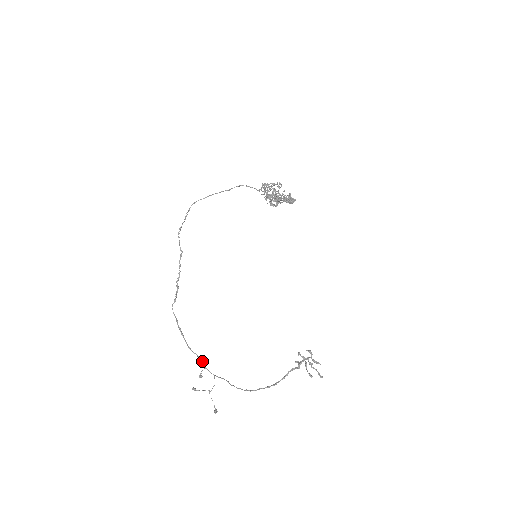
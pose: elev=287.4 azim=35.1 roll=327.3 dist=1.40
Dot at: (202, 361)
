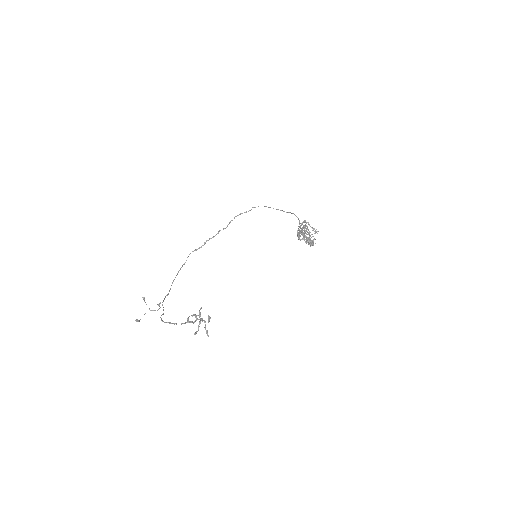
Dot at: (168, 294)
